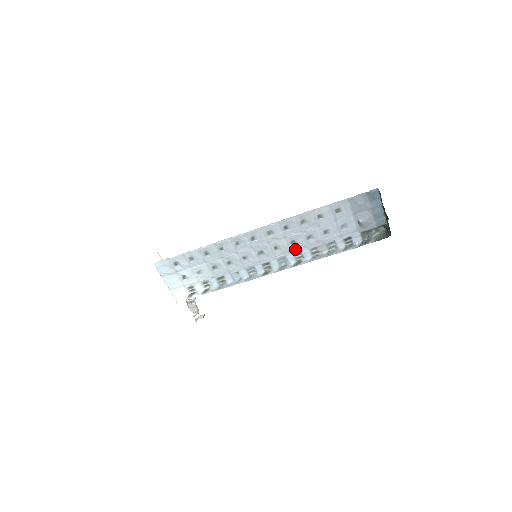
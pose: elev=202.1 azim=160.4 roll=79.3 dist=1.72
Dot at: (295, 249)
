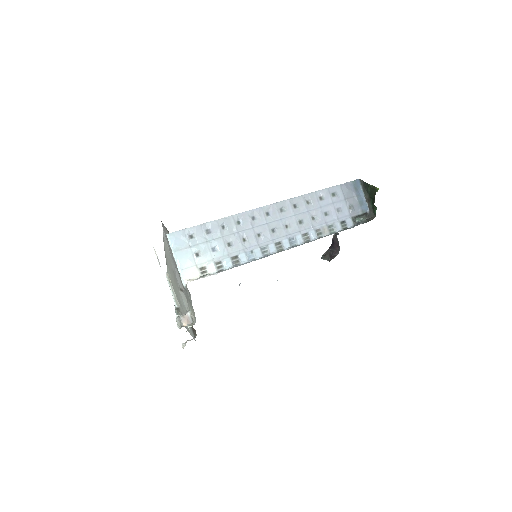
Dot at: (303, 229)
